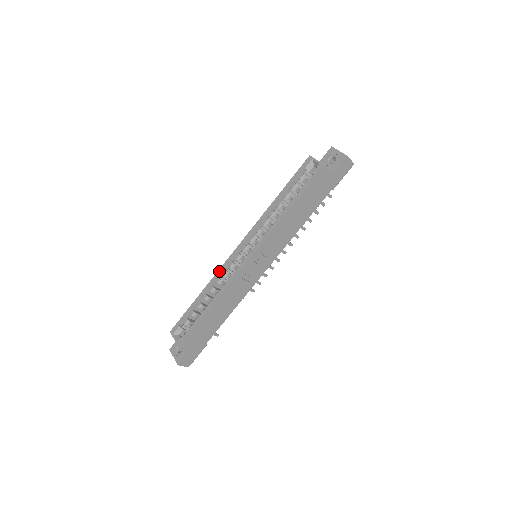
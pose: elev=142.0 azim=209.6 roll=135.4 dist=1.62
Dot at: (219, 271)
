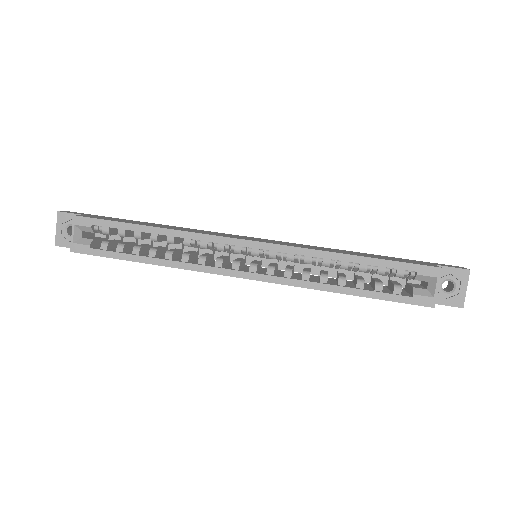
Dot at: (199, 236)
